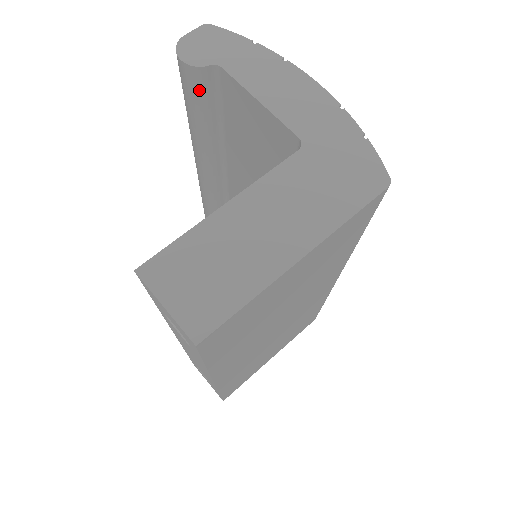
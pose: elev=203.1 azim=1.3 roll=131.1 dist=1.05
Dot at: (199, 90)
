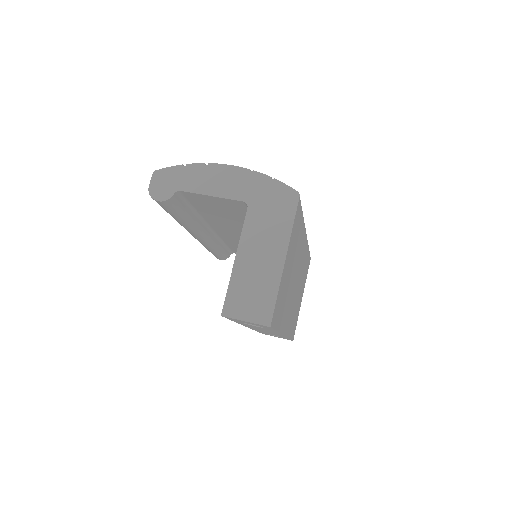
Dot at: (174, 206)
